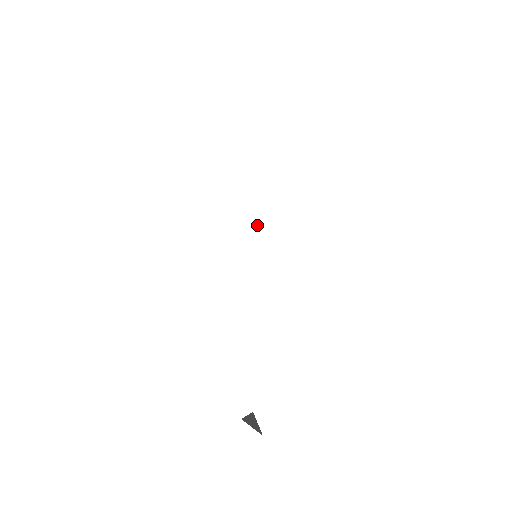
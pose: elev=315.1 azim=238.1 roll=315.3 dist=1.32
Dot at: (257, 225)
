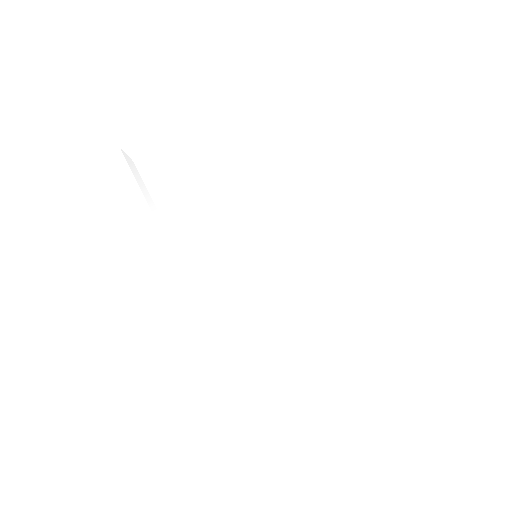
Dot at: (245, 228)
